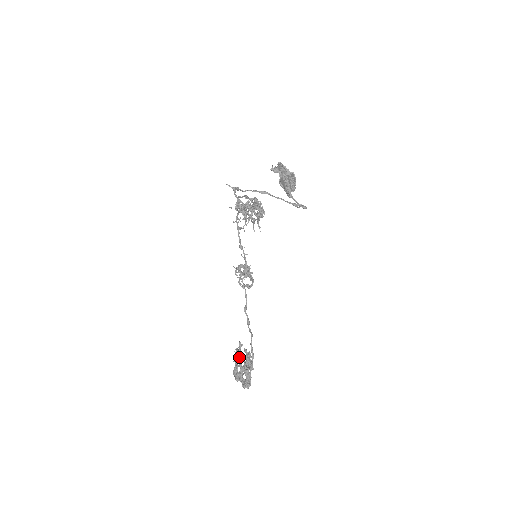
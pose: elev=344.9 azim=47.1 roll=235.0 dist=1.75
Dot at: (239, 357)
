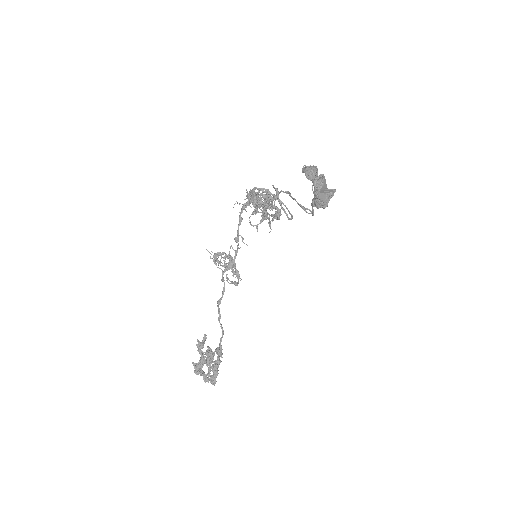
Dot at: (213, 356)
